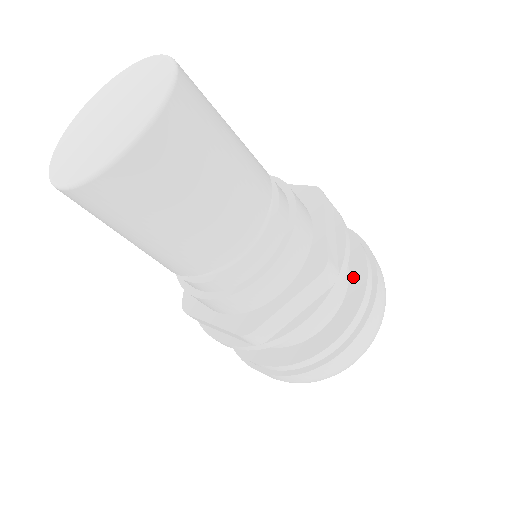
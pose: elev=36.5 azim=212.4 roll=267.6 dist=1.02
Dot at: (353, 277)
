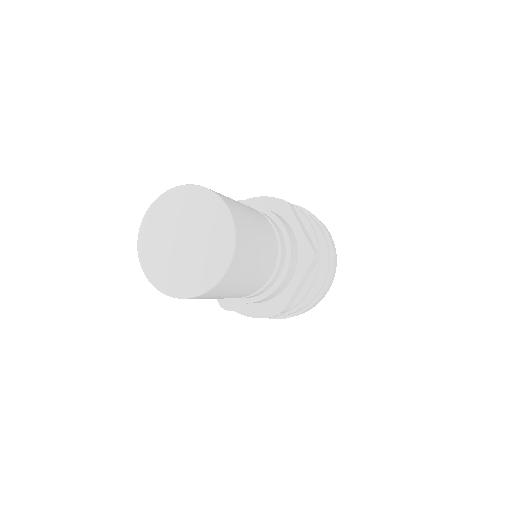
Dot at: occluded
